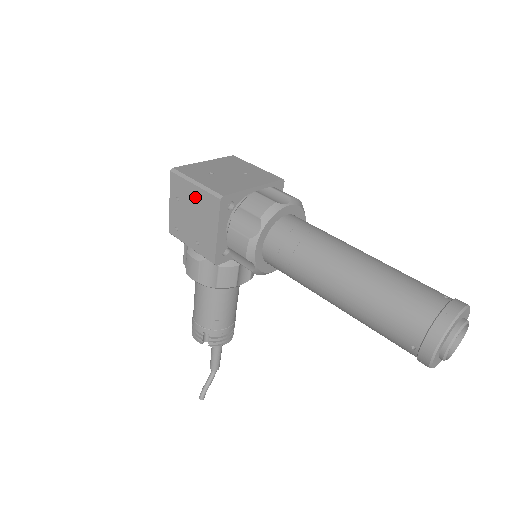
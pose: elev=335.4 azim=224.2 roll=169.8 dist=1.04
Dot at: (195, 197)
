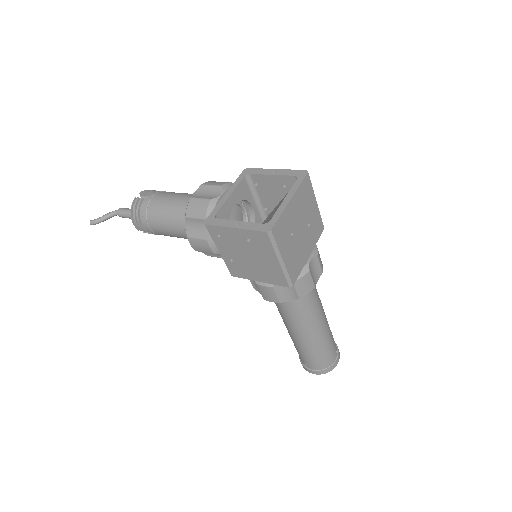
Dot at: (269, 262)
